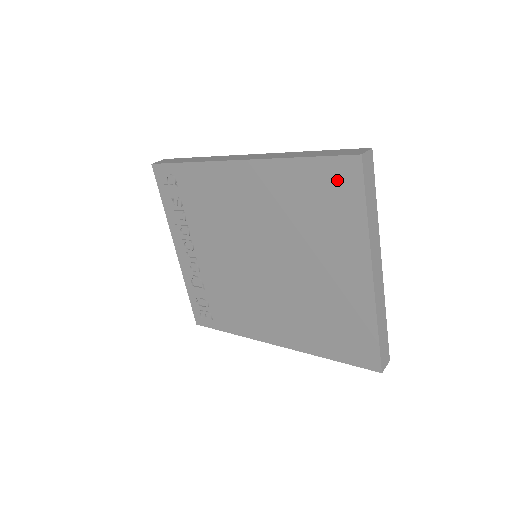
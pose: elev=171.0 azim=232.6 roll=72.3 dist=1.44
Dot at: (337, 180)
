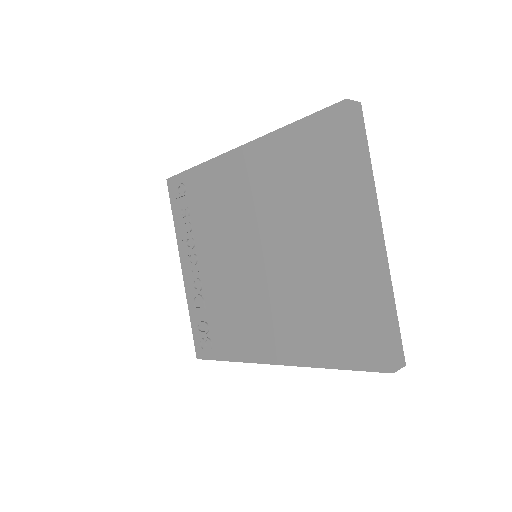
Dot at: (326, 135)
